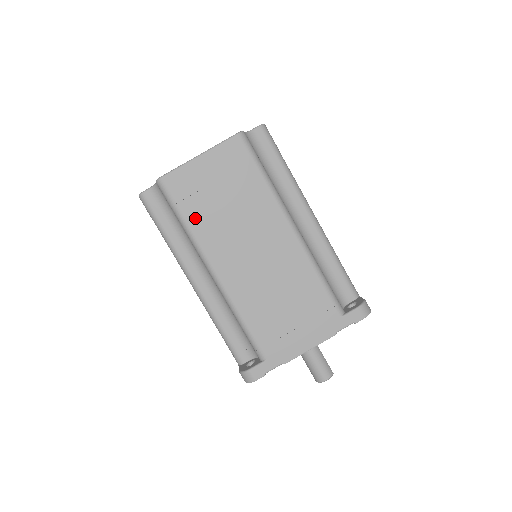
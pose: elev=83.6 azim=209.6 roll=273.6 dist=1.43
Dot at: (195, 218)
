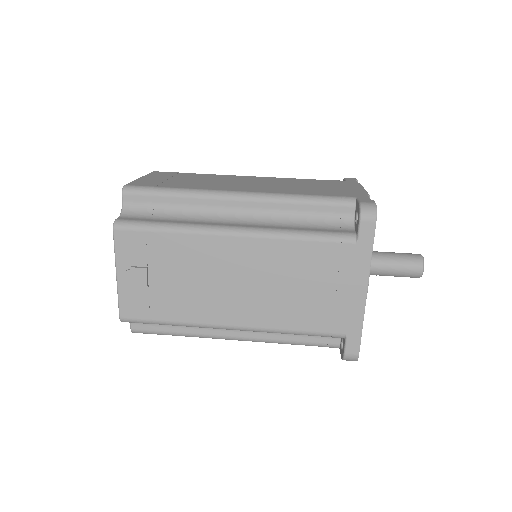
Dot at: (181, 186)
